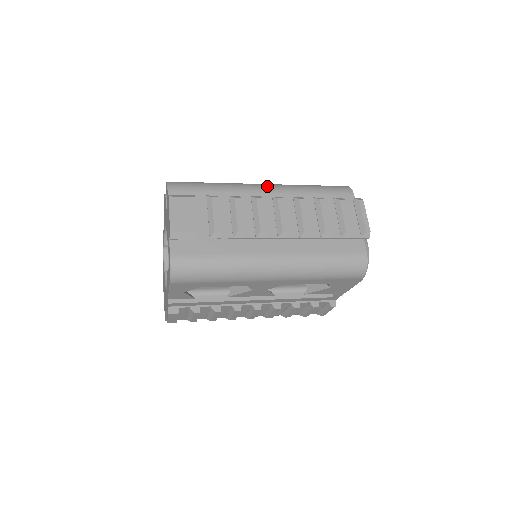
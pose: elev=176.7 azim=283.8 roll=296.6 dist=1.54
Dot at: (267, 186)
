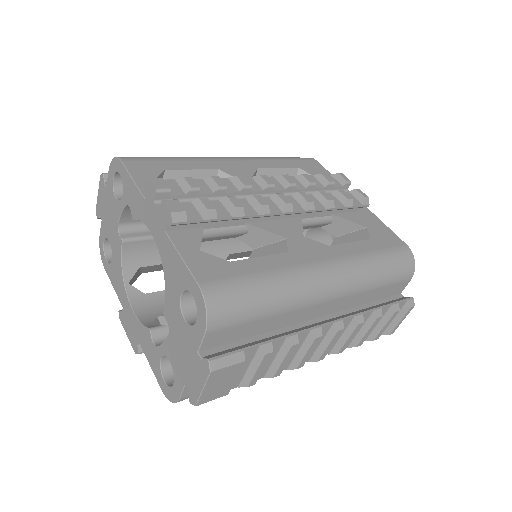
Dot at: (334, 288)
